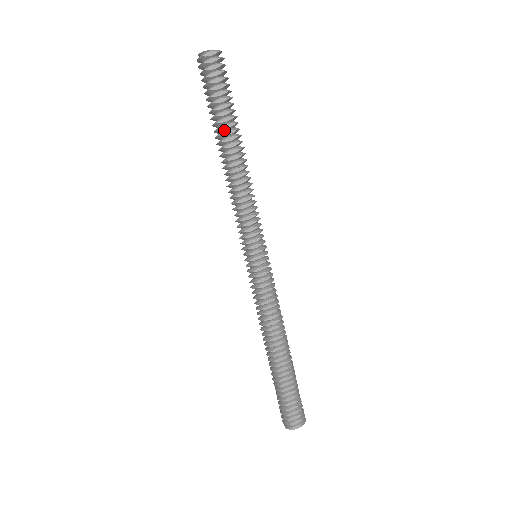
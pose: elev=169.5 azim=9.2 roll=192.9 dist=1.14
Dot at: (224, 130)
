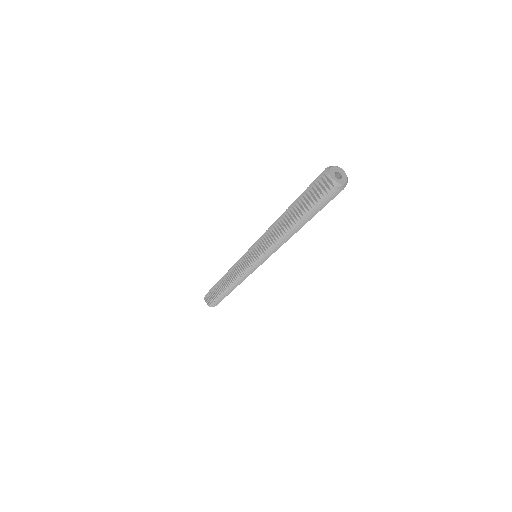
Dot at: (295, 210)
